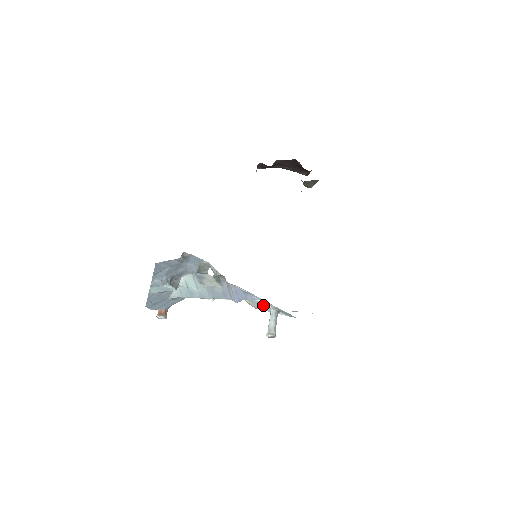
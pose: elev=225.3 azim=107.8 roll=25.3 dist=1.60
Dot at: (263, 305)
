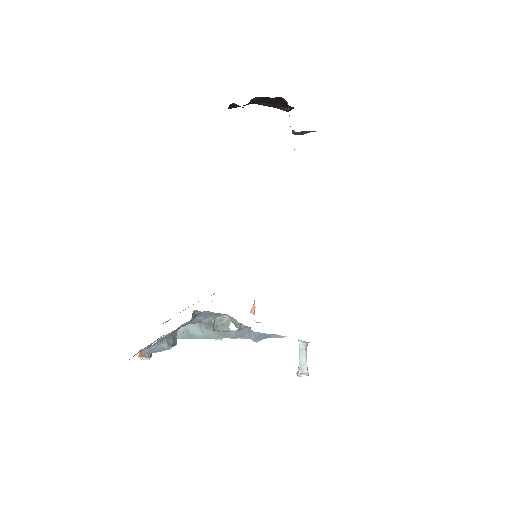
Dot at: occluded
